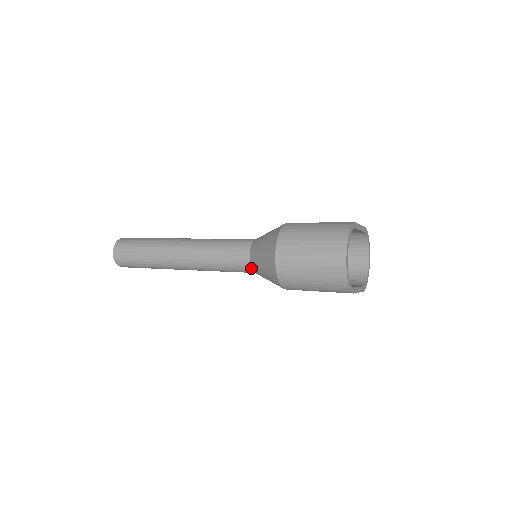
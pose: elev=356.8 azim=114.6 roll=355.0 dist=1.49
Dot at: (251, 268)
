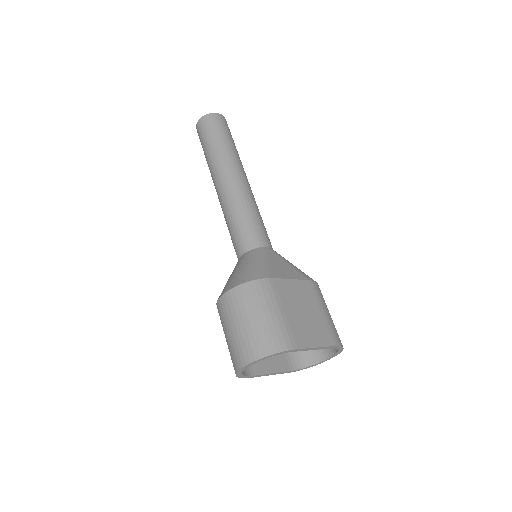
Dot at: occluded
